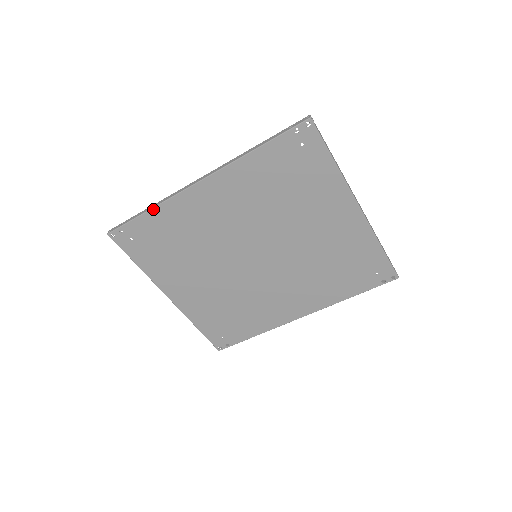
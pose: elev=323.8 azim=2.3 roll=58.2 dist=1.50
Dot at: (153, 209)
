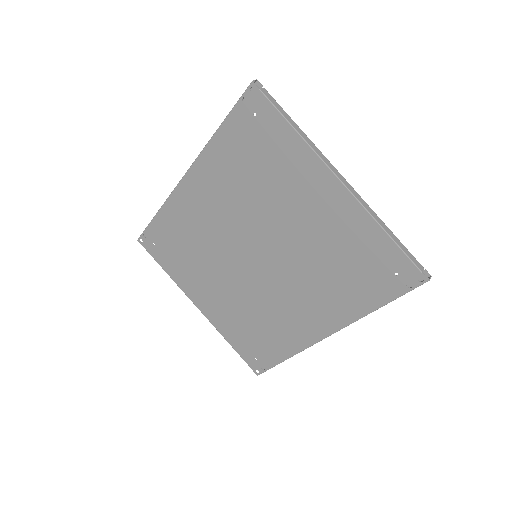
Dot at: (160, 211)
